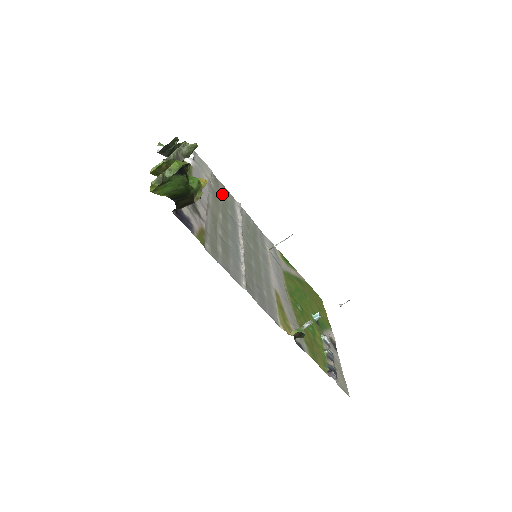
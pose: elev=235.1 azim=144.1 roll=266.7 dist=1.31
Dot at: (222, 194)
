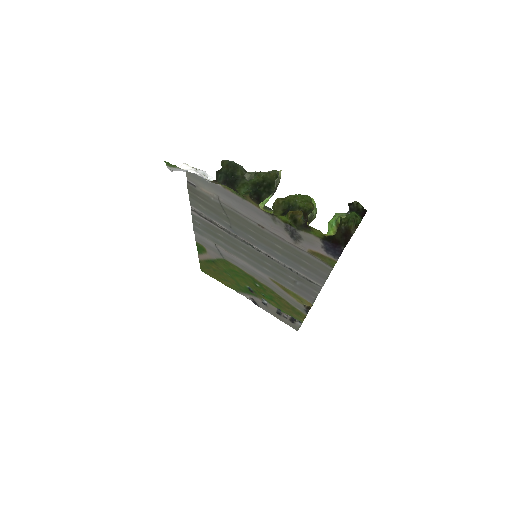
Dot at: (208, 205)
